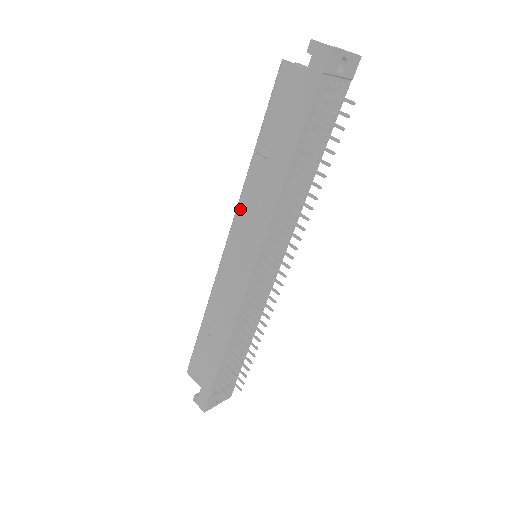
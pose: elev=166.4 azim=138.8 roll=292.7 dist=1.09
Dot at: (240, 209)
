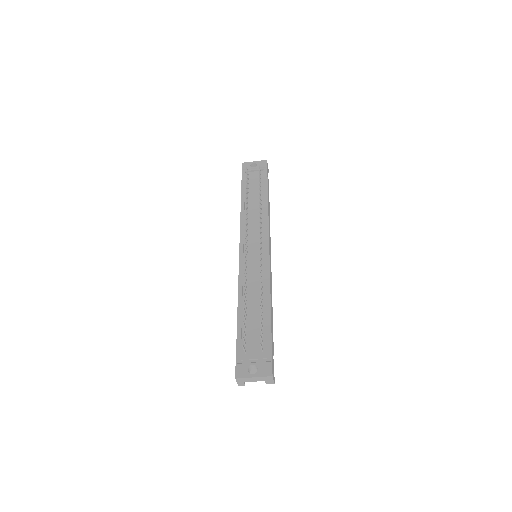
Dot at: occluded
